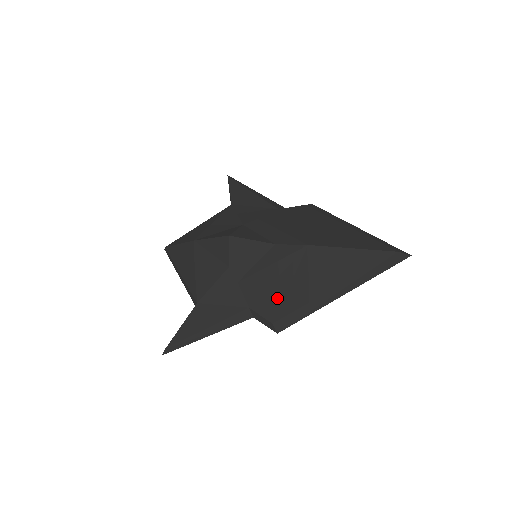
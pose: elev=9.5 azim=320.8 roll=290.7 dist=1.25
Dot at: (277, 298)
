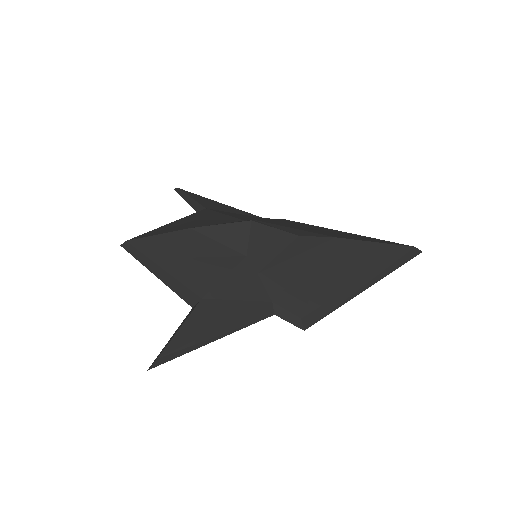
Dot at: (306, 290)
